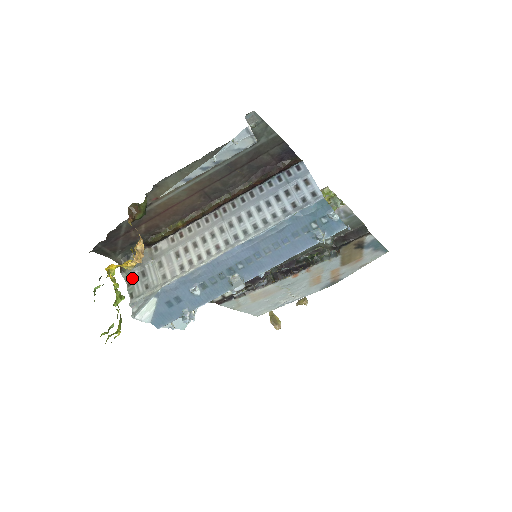
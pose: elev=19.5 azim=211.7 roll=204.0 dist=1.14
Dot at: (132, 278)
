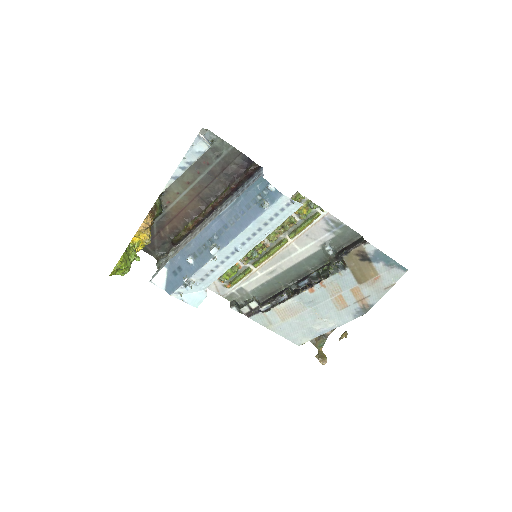
Dot at: (161, 265)
